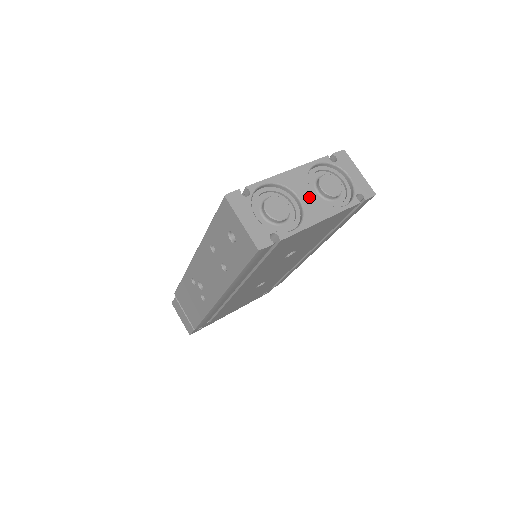
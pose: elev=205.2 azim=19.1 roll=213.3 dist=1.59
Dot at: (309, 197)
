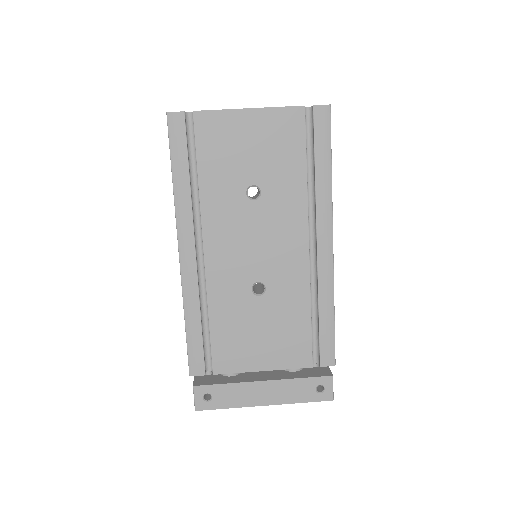
Dot at: occluded
